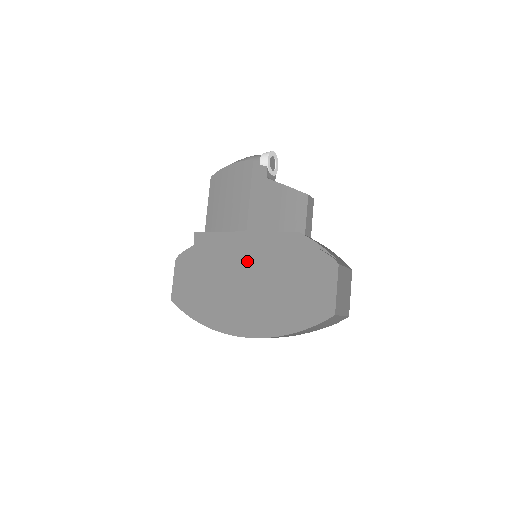
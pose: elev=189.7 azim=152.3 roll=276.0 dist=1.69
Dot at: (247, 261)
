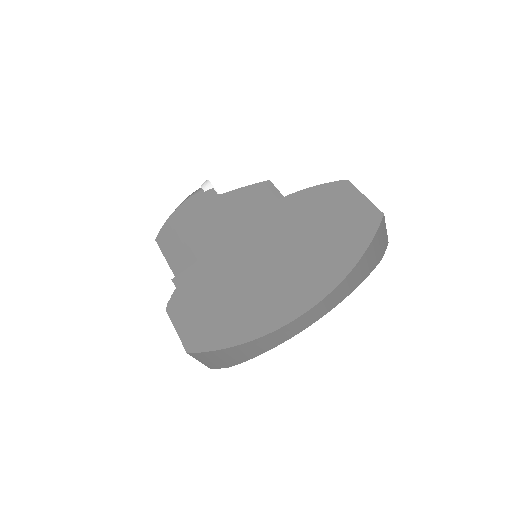
Dot at: (255, 246)
